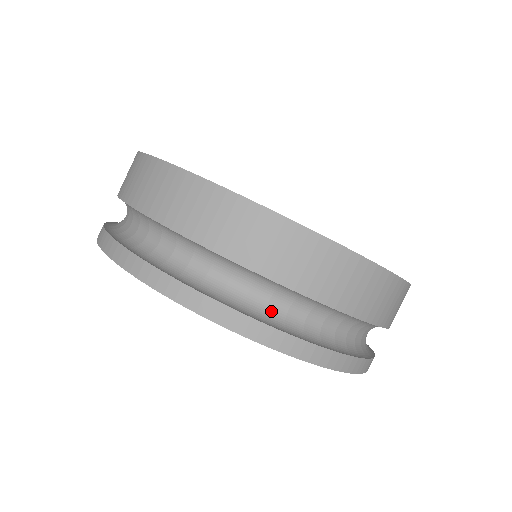
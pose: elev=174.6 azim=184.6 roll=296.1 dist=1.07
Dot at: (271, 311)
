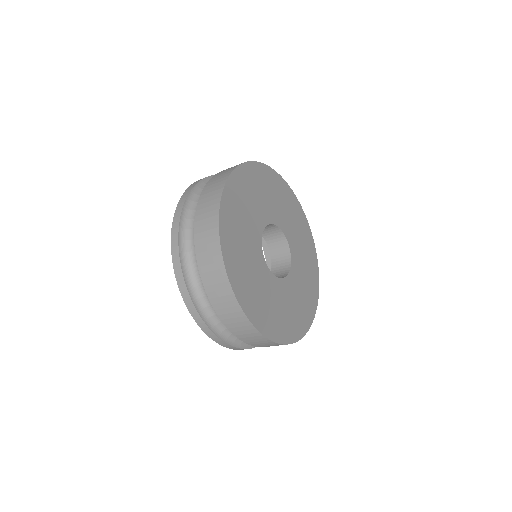
Dot at: (220, 325)
